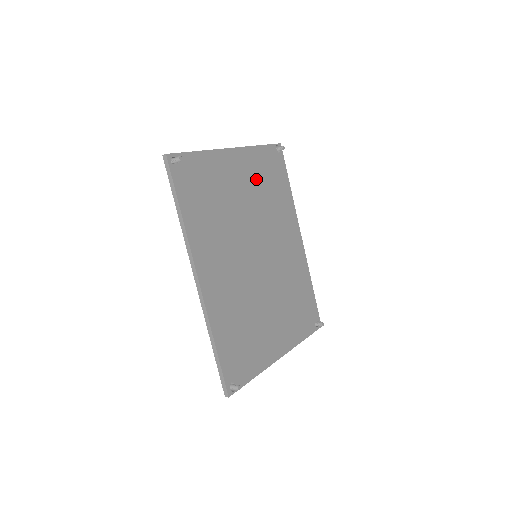
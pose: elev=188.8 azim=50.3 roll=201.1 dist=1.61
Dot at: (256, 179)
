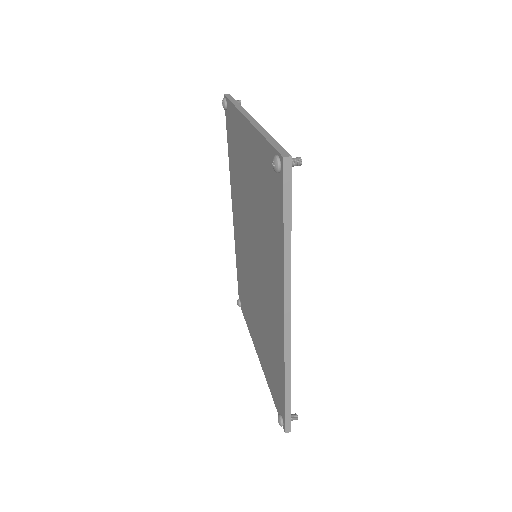
Dot at: occluded
